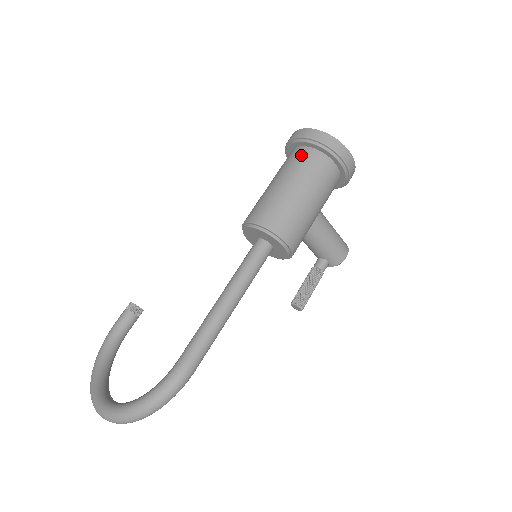
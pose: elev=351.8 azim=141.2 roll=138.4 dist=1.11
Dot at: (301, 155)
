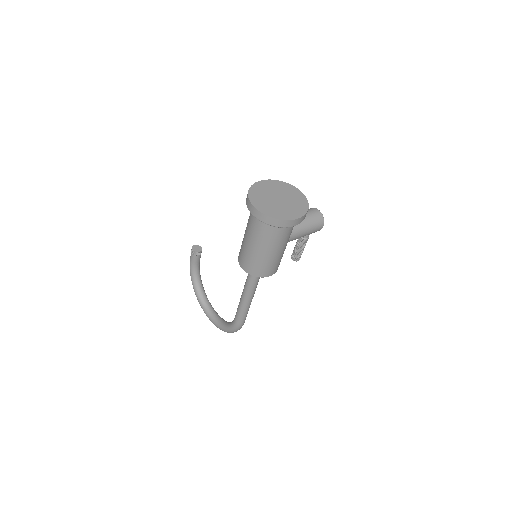
Dot at: (259, 226)
